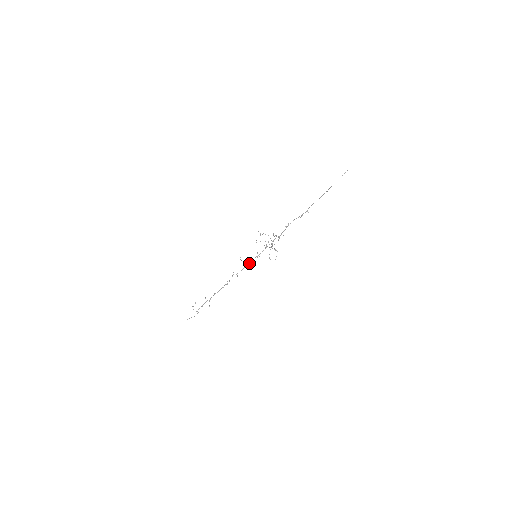
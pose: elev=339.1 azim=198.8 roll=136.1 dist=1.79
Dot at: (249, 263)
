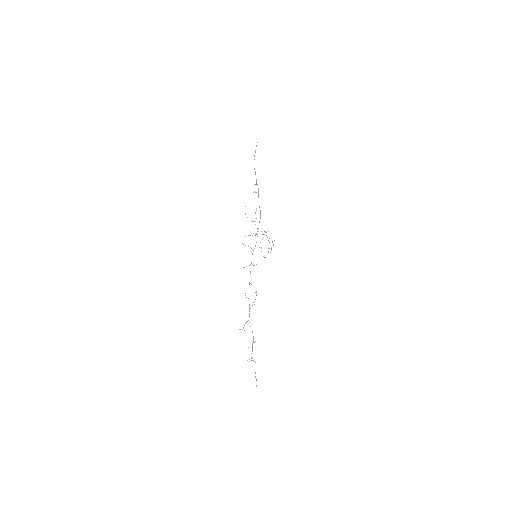
Dot at: occluded
